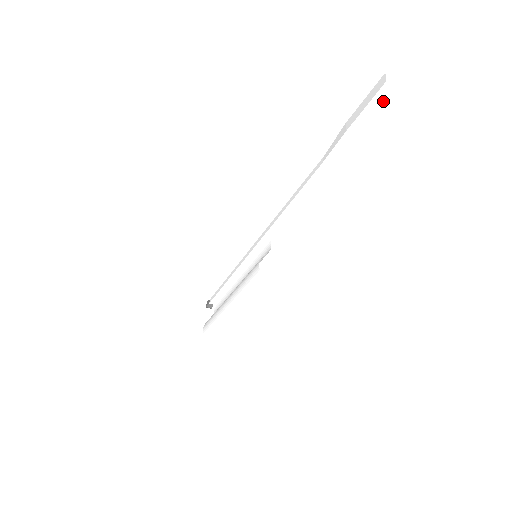
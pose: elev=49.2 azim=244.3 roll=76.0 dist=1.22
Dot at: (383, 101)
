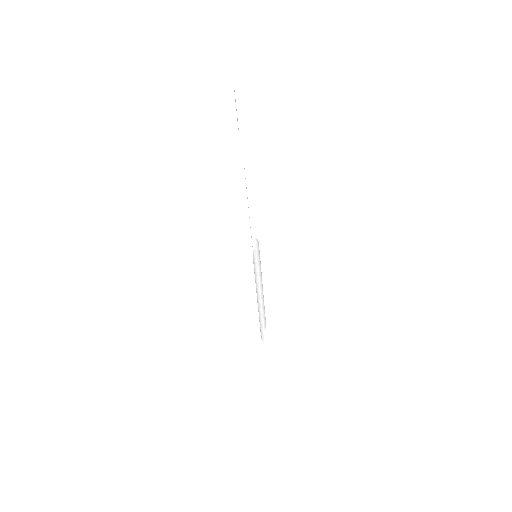
Dot at: (243, 103)
